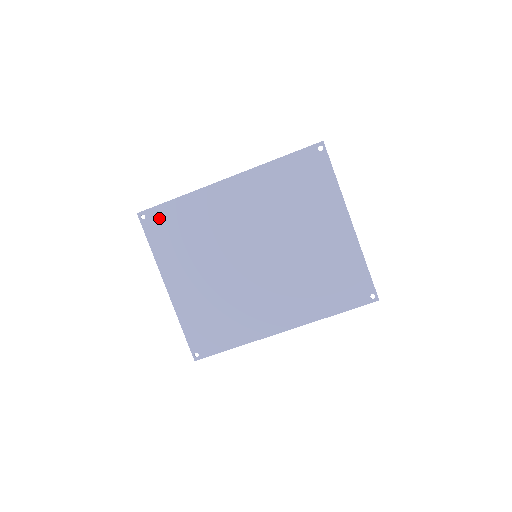
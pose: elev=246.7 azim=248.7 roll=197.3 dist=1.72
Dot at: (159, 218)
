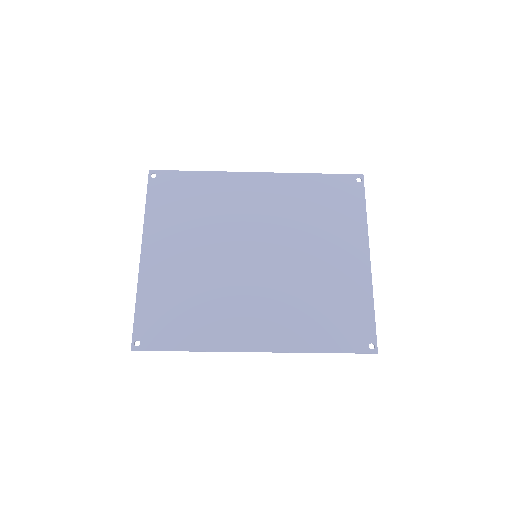
Dot at: (170, 182)
